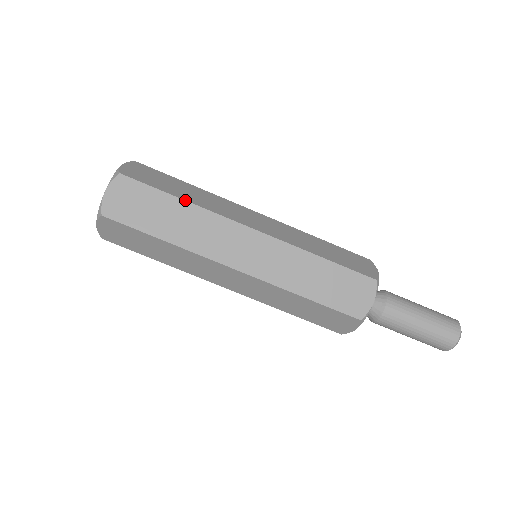
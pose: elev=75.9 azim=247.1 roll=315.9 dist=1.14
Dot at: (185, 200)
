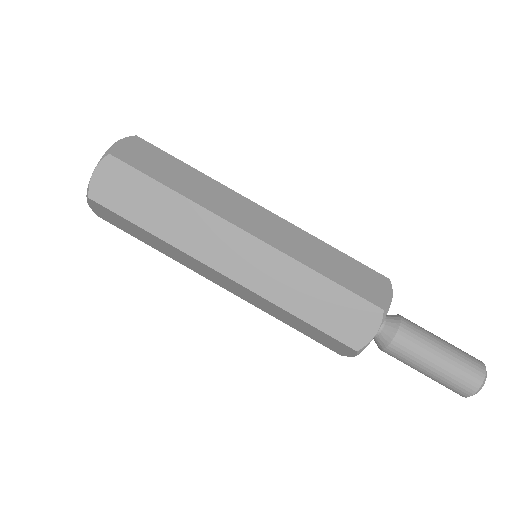
Dot at: (175, 191)
